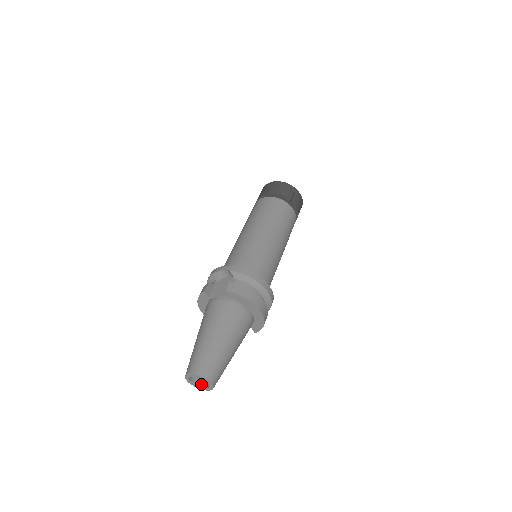
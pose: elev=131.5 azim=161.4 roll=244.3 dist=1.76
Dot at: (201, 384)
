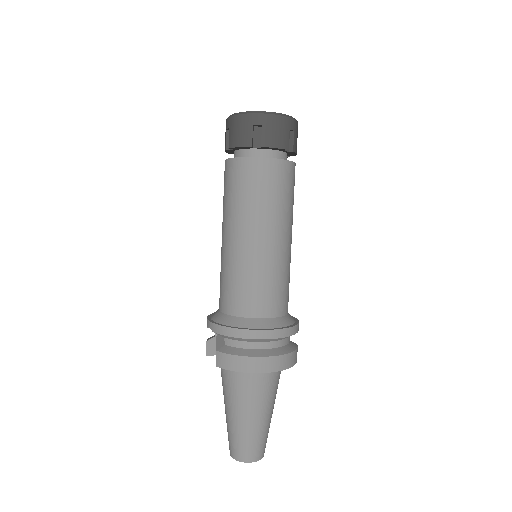
Dot at: occluded
